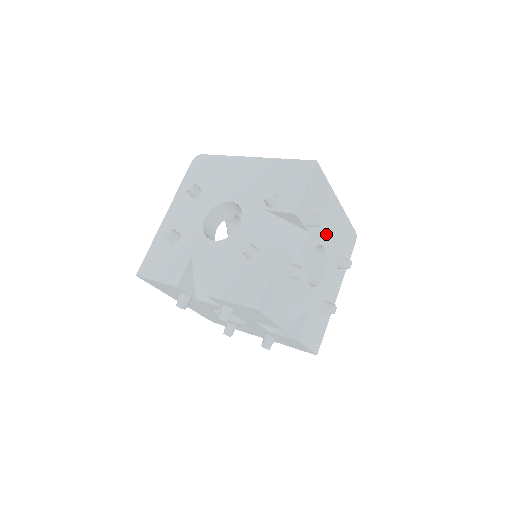
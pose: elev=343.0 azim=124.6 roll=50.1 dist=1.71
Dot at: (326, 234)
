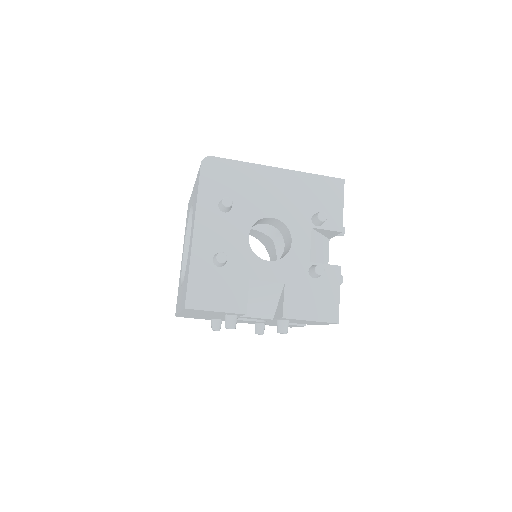
Dot at: occluded
